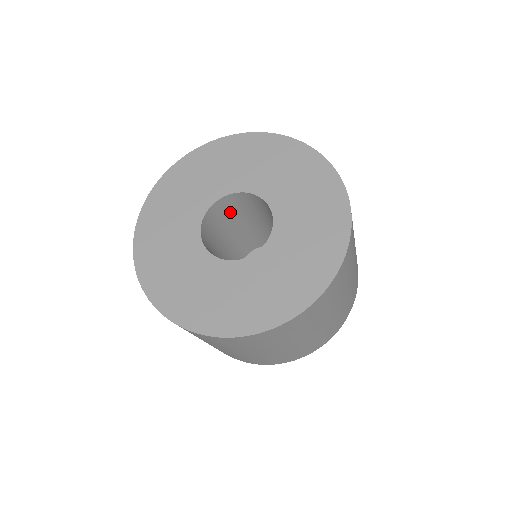
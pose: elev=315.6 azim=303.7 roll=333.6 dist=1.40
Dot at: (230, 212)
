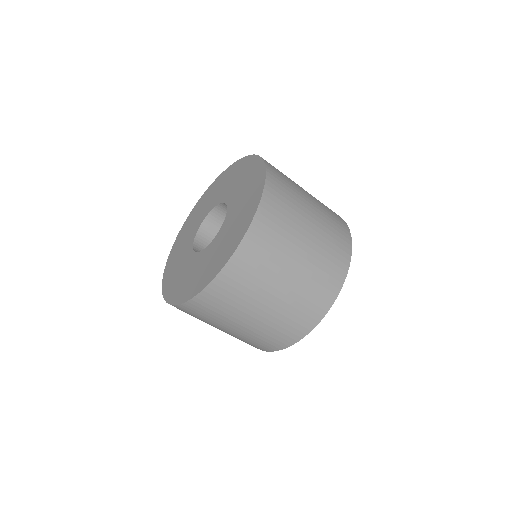
Dot at: occluded
